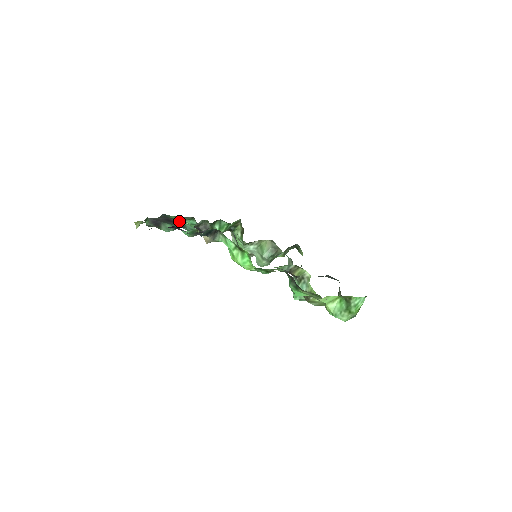
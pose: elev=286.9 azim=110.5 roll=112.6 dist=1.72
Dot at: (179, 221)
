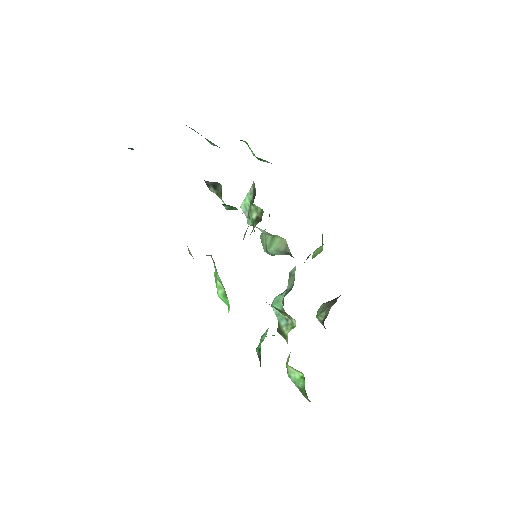
Dot at: occluded
